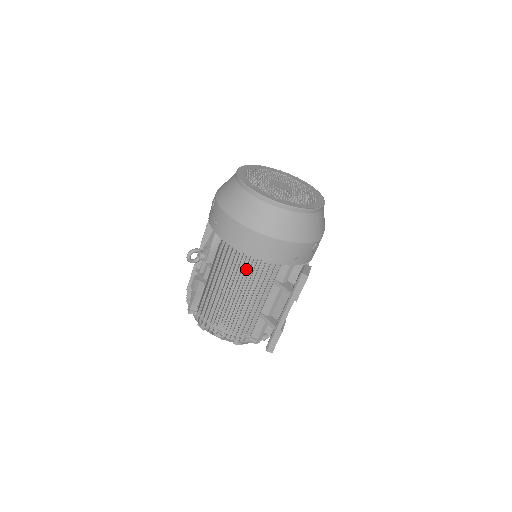
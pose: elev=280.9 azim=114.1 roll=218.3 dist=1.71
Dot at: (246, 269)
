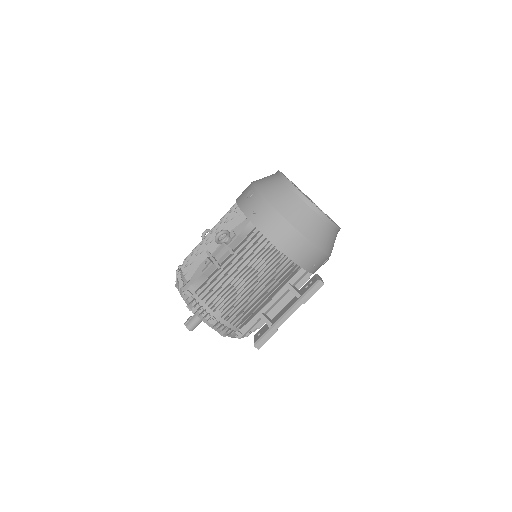
Dot at: (269, 263)
